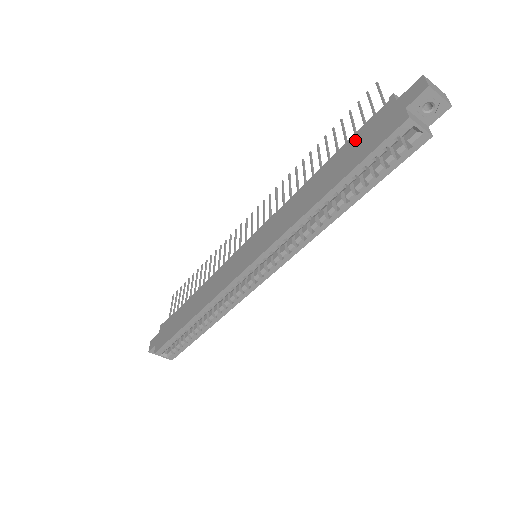
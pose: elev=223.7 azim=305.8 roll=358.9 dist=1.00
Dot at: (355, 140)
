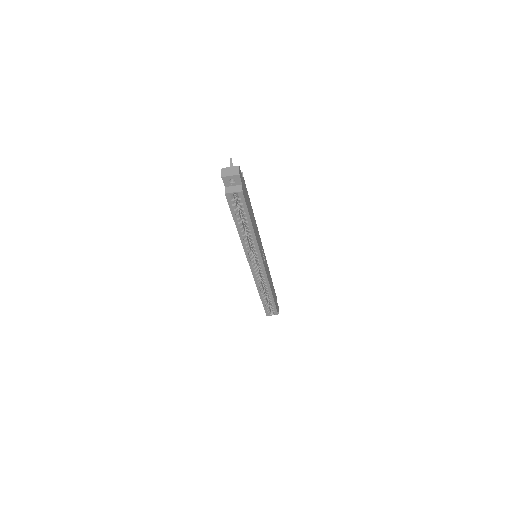
Dot at: occluded
